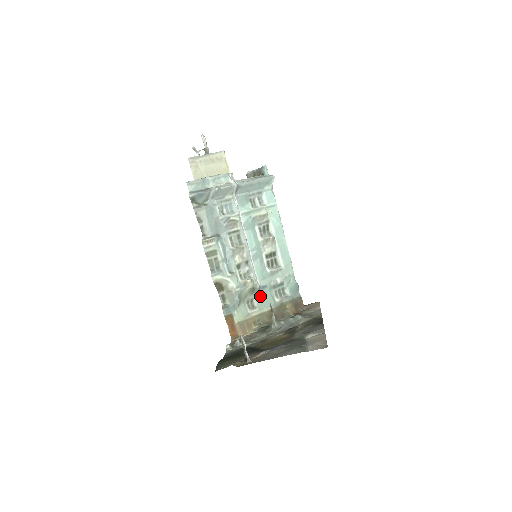
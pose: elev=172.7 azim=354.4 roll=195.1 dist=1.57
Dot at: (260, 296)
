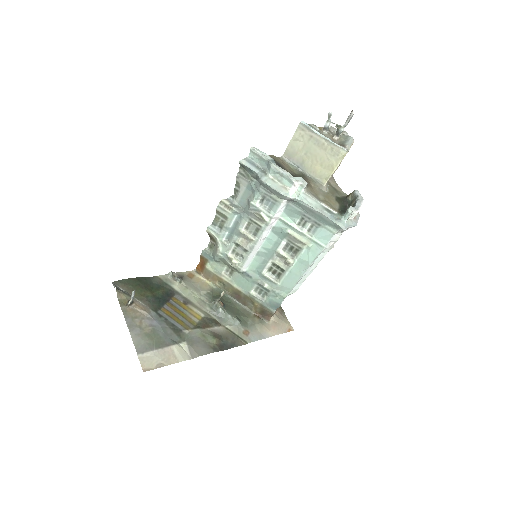
Dot at: (241, 276)
